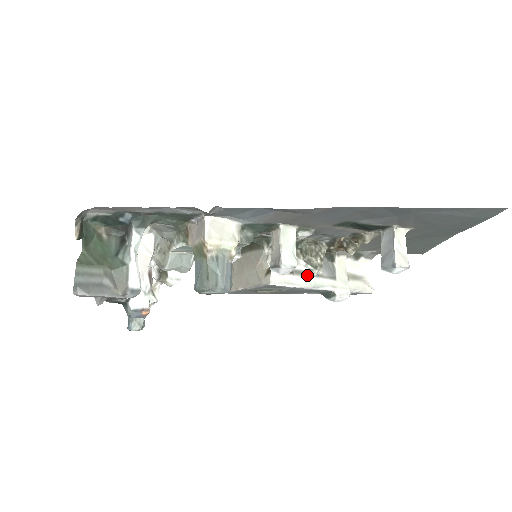
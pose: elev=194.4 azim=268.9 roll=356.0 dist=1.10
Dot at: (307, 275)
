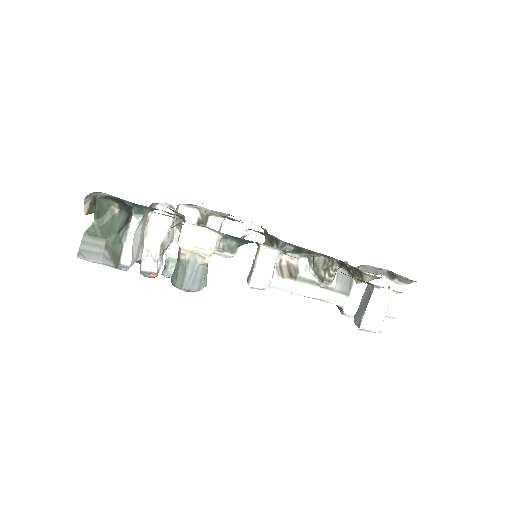
Dot at: (313, 284)
